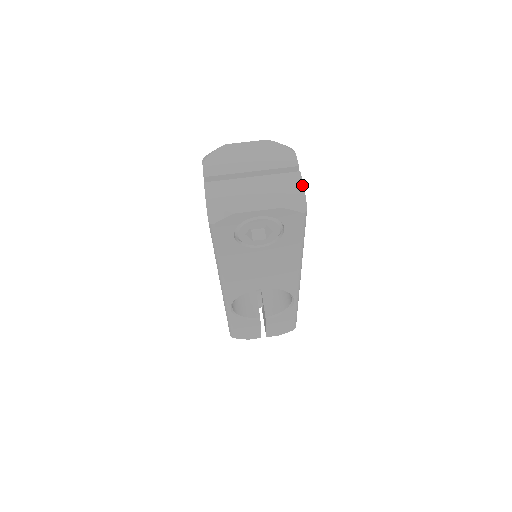
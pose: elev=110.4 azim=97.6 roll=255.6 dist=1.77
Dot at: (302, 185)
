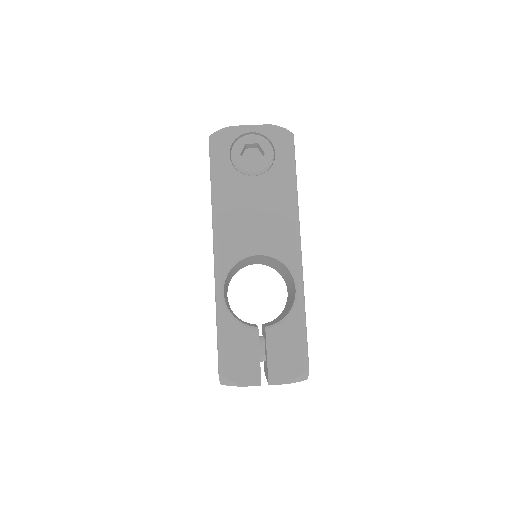
Dot at: occluded
